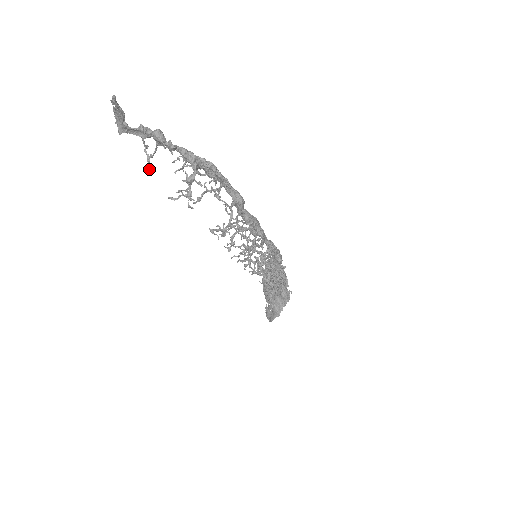
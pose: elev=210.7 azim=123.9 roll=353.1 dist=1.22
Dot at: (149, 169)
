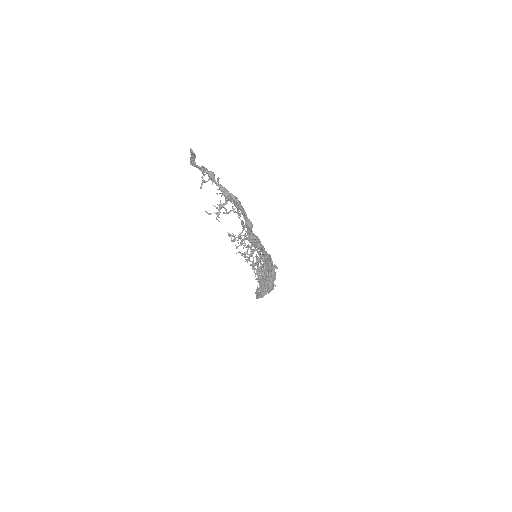
Dot at: (201, 188)
